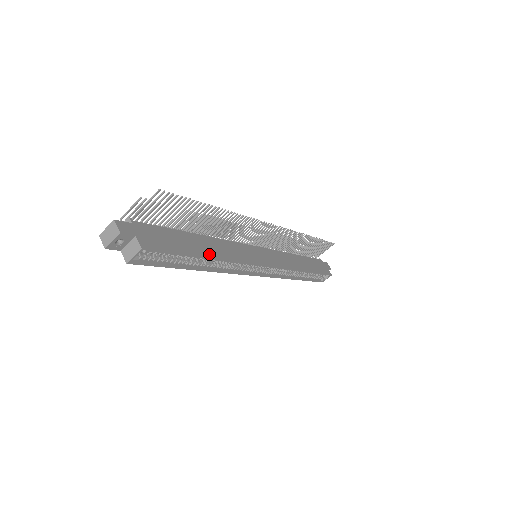
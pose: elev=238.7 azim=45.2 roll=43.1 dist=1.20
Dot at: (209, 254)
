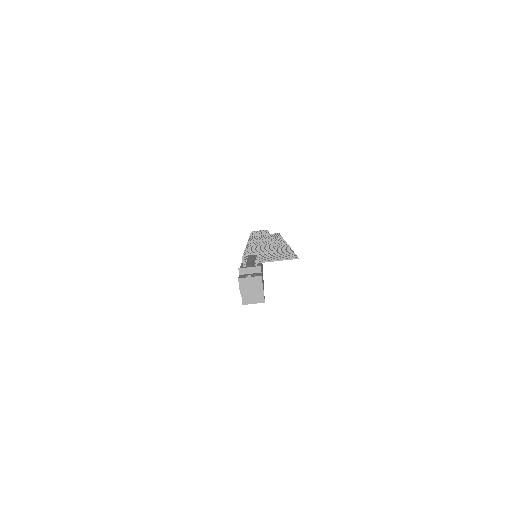
Dot at: occluded
